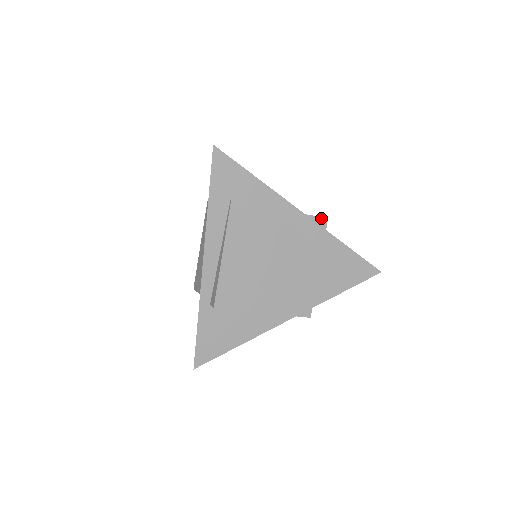
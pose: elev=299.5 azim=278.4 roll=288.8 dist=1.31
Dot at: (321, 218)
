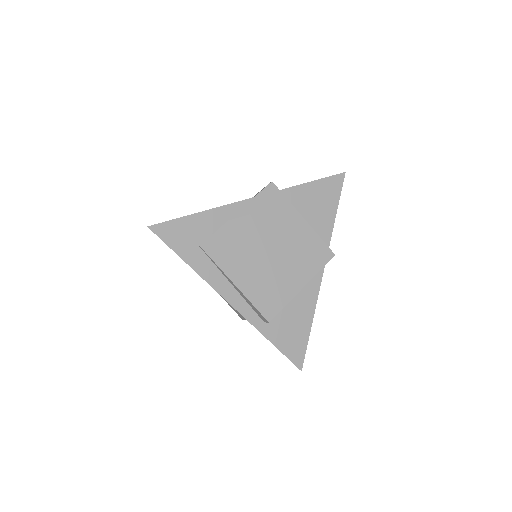
Dot at: (267, 187)
